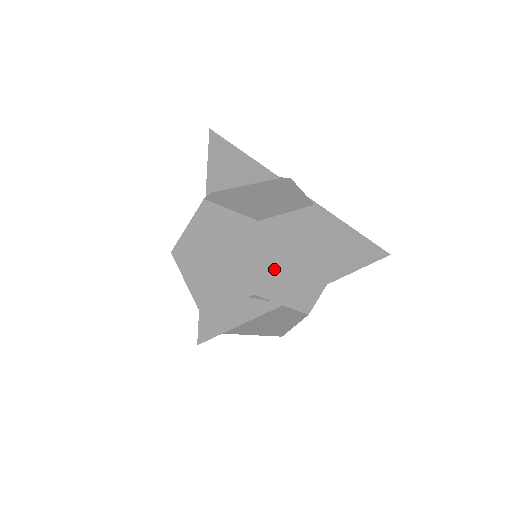
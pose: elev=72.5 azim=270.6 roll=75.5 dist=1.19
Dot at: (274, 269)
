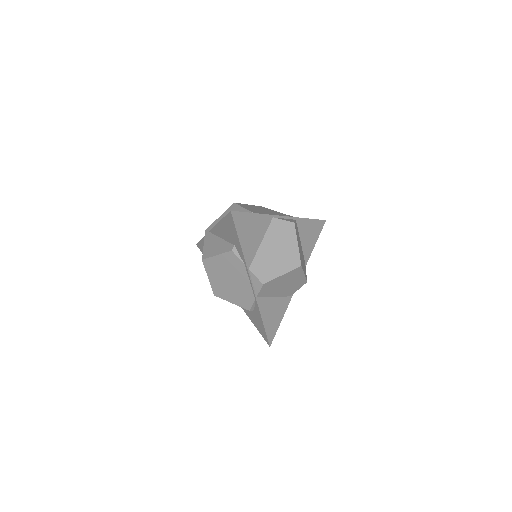
Dot at: (257, 211)
